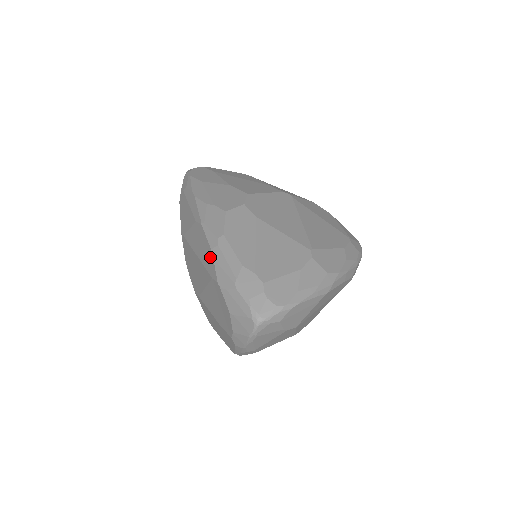
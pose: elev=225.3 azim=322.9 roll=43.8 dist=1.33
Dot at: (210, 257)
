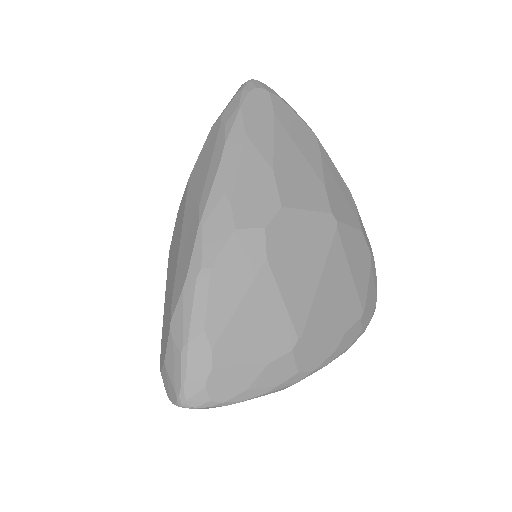
Dot at: (182, 280)
